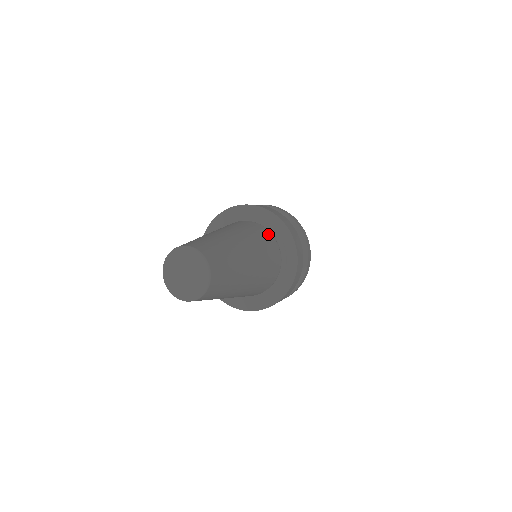
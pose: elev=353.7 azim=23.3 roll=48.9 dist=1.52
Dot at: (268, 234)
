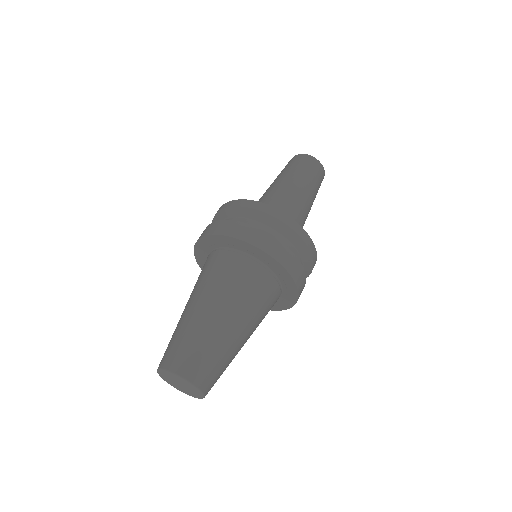
Dot at: (258, 271)
